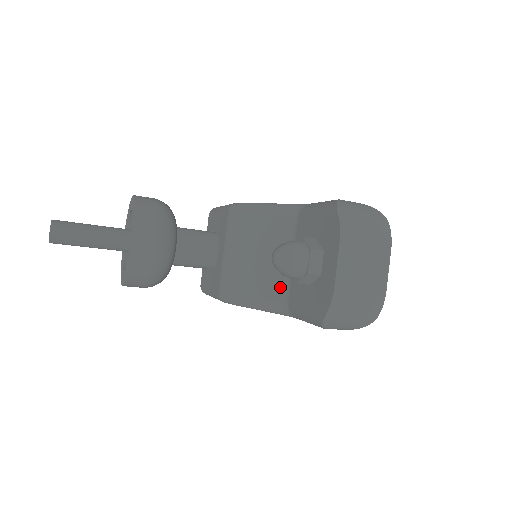
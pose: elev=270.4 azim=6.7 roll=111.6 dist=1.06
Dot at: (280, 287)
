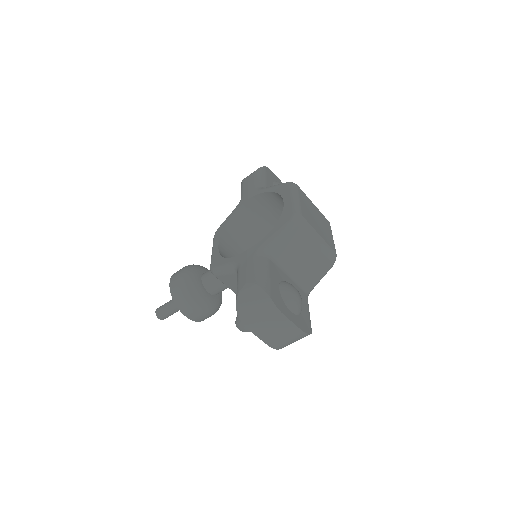
Dot at: occluded
